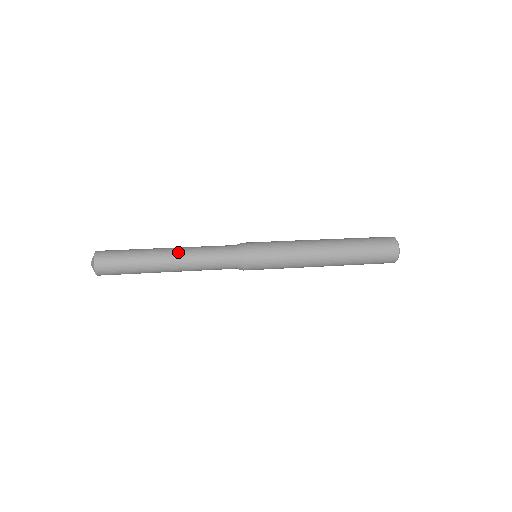
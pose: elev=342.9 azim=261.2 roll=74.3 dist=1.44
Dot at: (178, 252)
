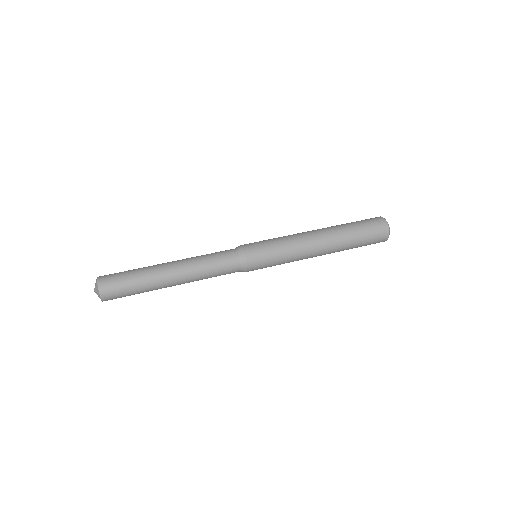
Dot at: (179, 261)
